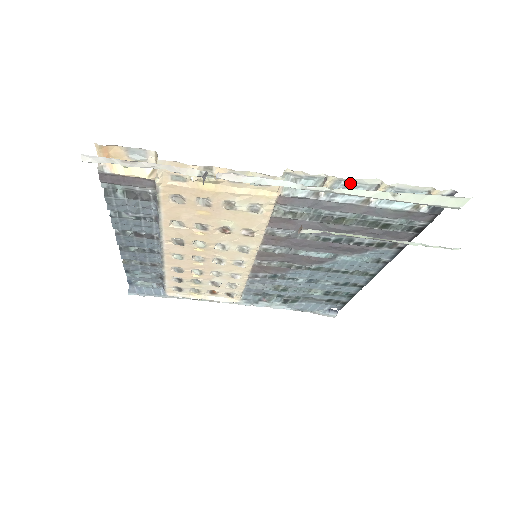
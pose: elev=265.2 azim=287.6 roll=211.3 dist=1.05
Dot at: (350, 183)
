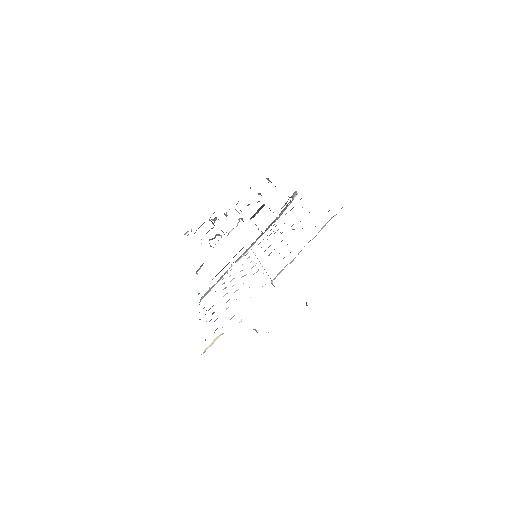
Dot at: occluded
